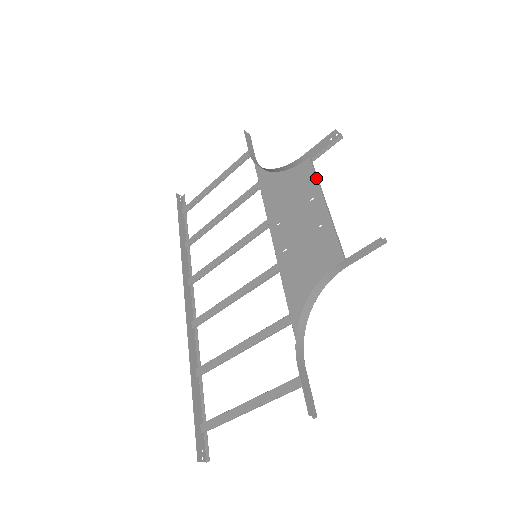
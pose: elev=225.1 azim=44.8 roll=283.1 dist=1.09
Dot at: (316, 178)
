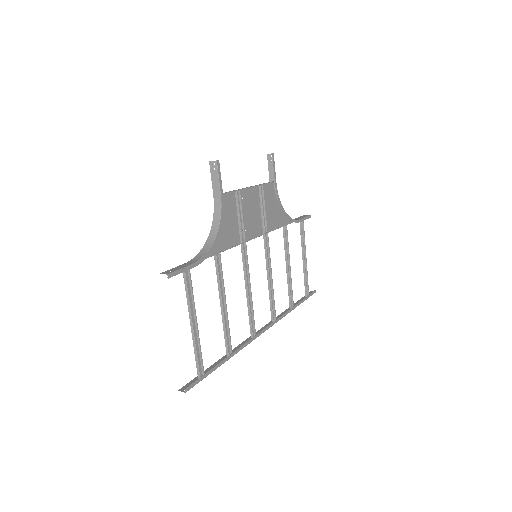
Dot at: (262, 184)
